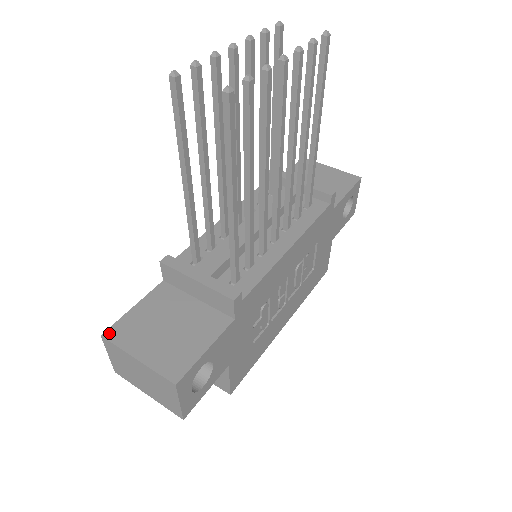
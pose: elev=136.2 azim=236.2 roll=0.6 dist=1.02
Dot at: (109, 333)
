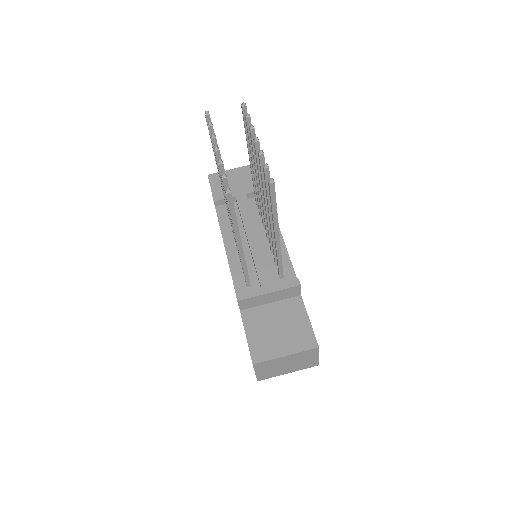
Dot at: (255, 359)
